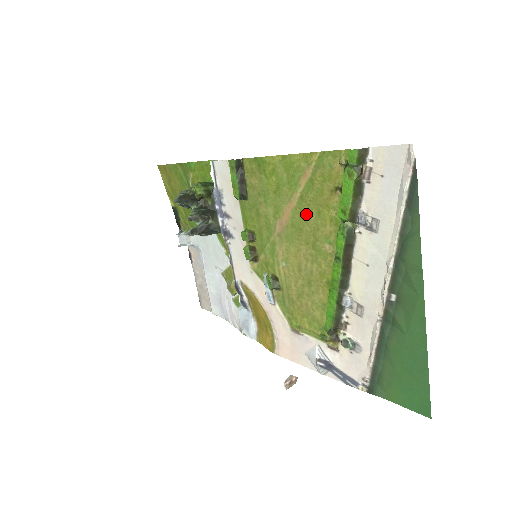
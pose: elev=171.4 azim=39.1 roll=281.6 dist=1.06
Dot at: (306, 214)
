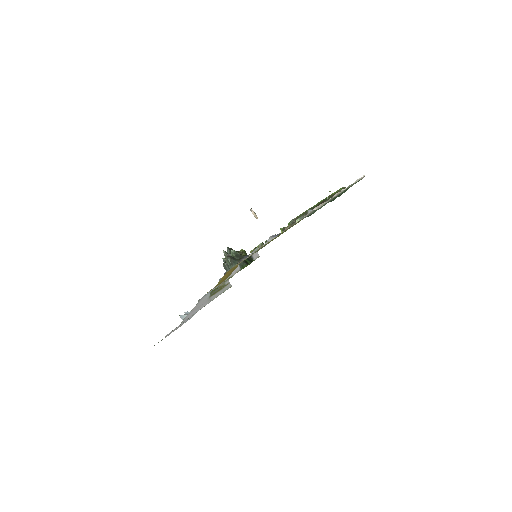
Dot at: occluded
